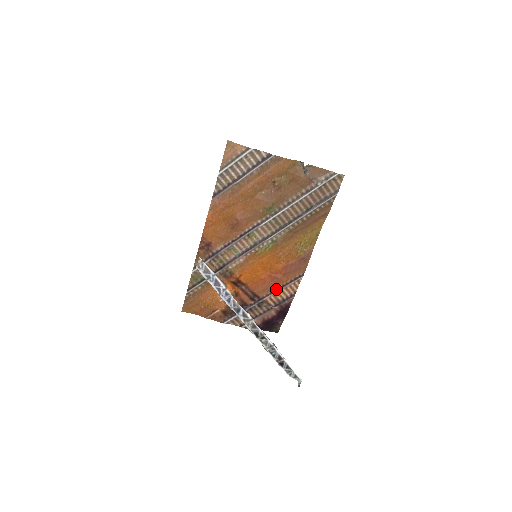
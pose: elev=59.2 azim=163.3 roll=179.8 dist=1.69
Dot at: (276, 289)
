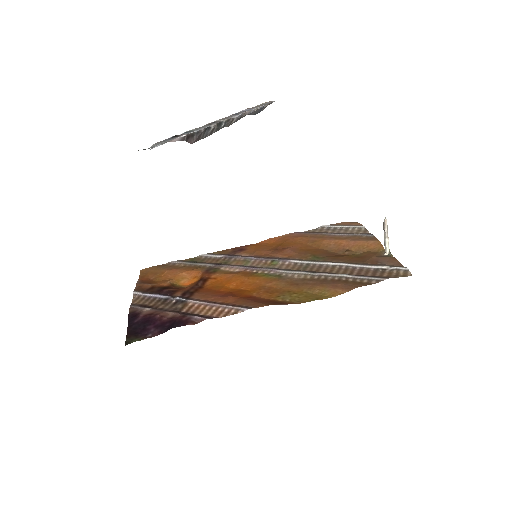
Dot at: (212, 302)
